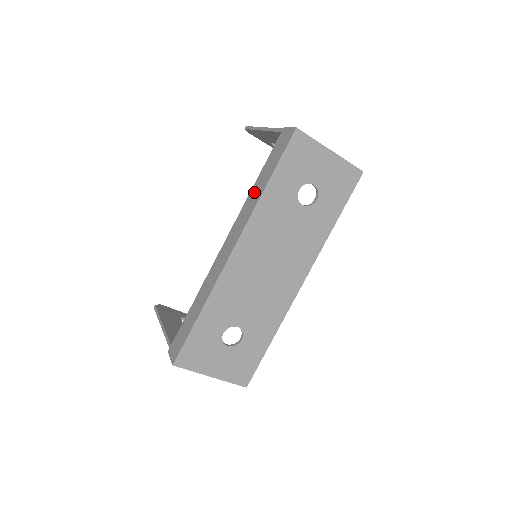
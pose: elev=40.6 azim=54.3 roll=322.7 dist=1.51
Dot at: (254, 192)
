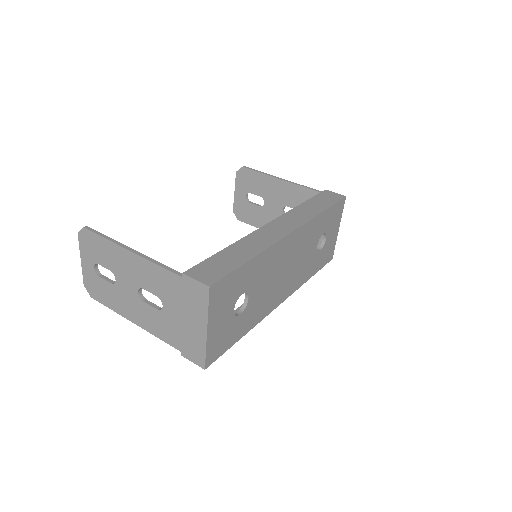
Dot at: (305, 208)
